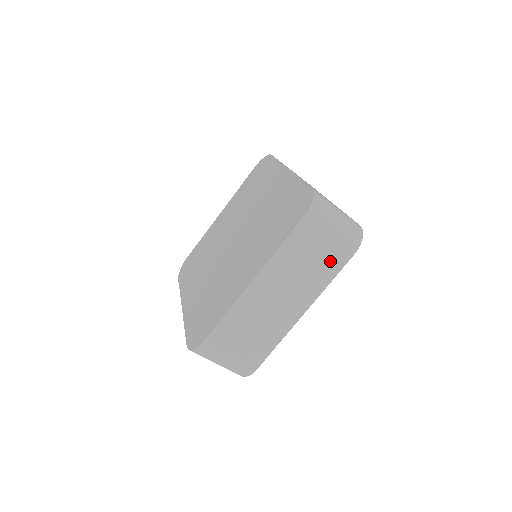
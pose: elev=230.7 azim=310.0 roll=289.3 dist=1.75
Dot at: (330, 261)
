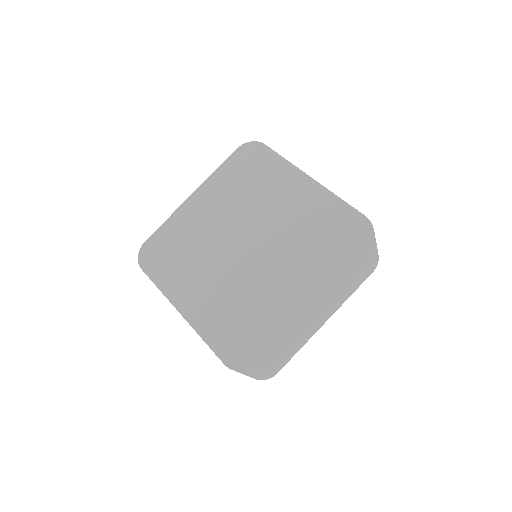
Dot at: (360, 279)
